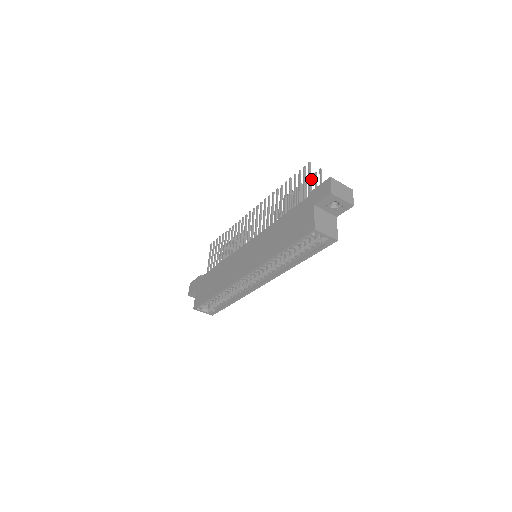
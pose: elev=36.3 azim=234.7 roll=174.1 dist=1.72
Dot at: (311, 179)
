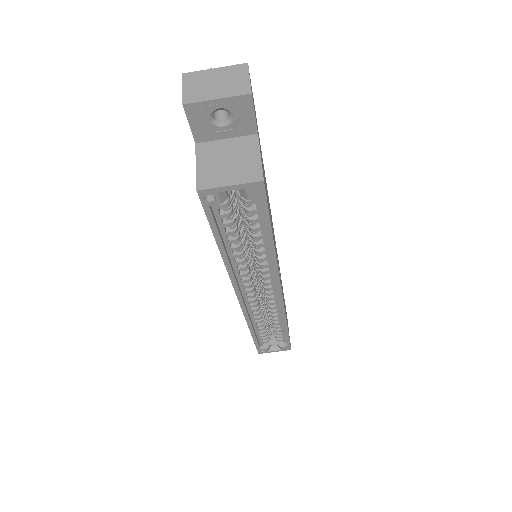
Dot at: occluded
